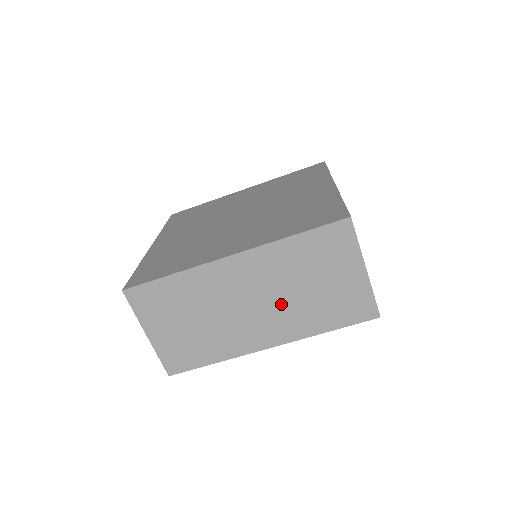
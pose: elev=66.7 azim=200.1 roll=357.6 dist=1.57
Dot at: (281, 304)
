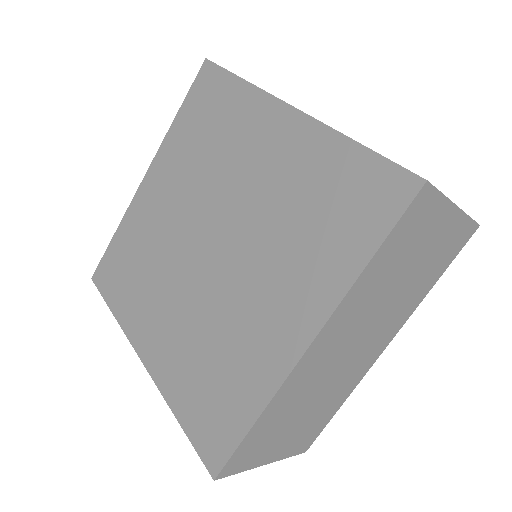
Dot at: (381, 317)
